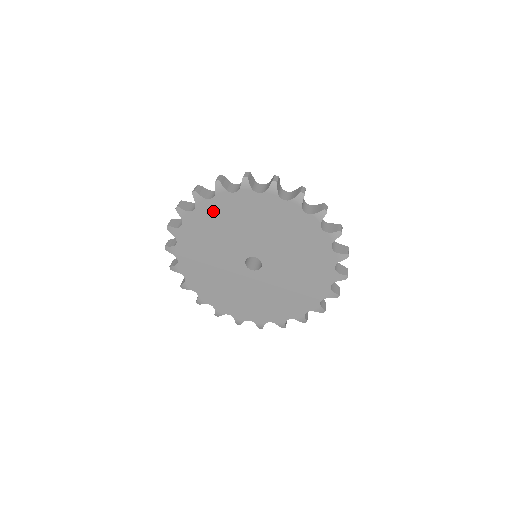
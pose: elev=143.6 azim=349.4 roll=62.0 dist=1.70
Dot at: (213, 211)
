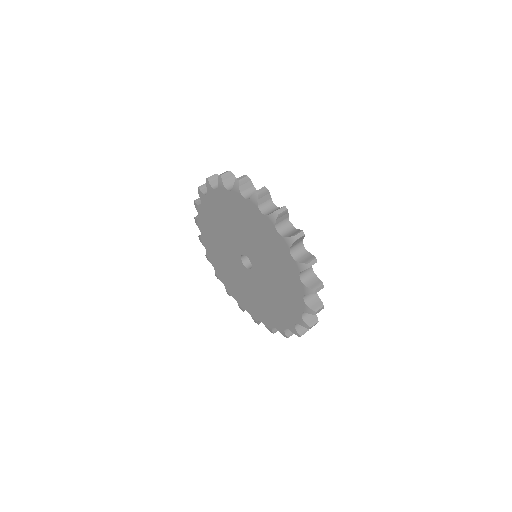
Dot at: (206, 227)
